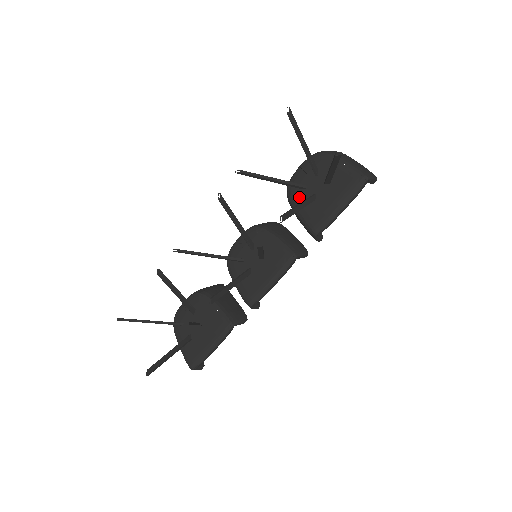
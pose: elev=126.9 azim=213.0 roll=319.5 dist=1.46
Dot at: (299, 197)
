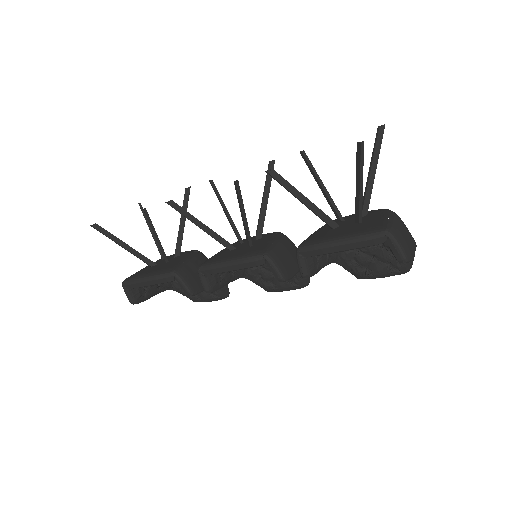
Dot at: occluded
